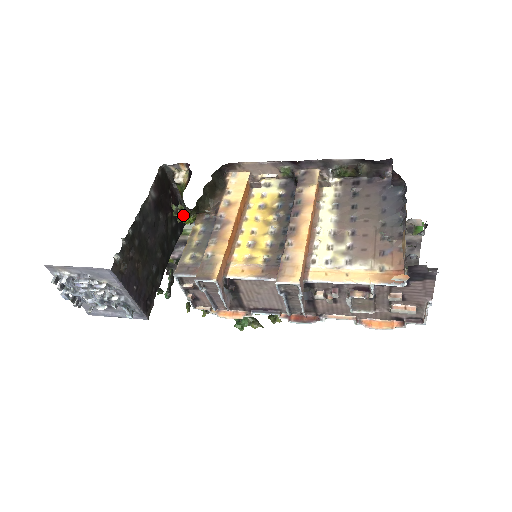
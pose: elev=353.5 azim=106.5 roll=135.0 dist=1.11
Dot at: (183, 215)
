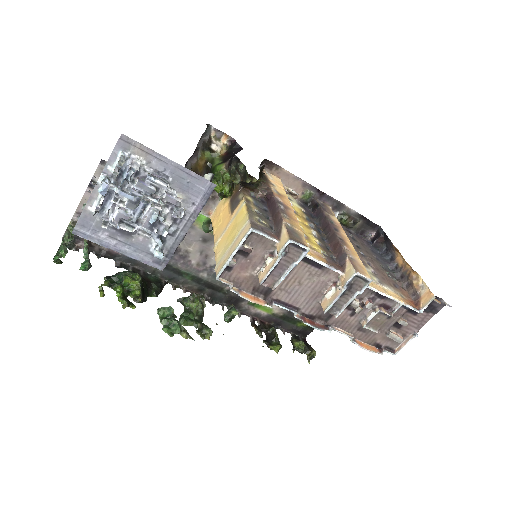
Dot at: (240, 179)
